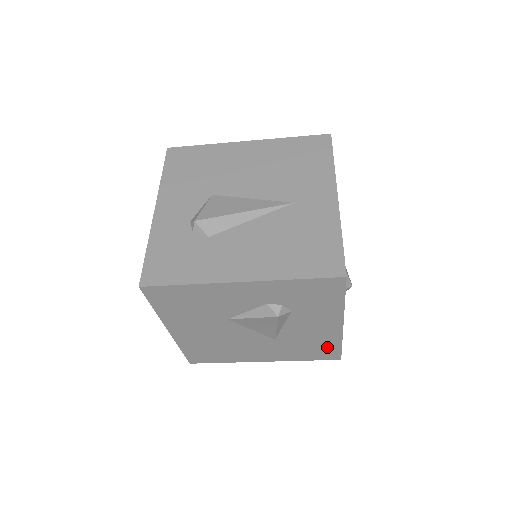
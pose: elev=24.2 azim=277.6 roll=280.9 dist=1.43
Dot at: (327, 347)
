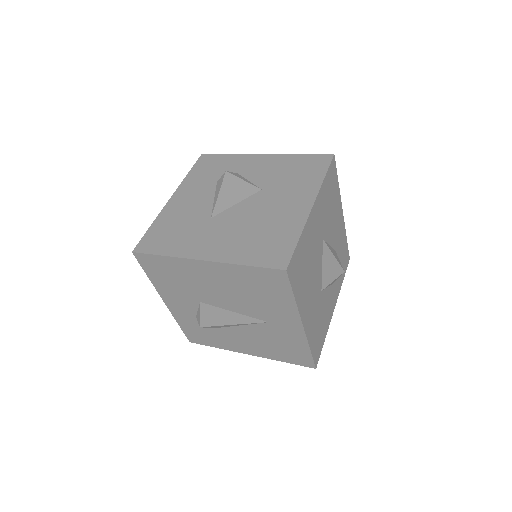
Dot at: occluded
